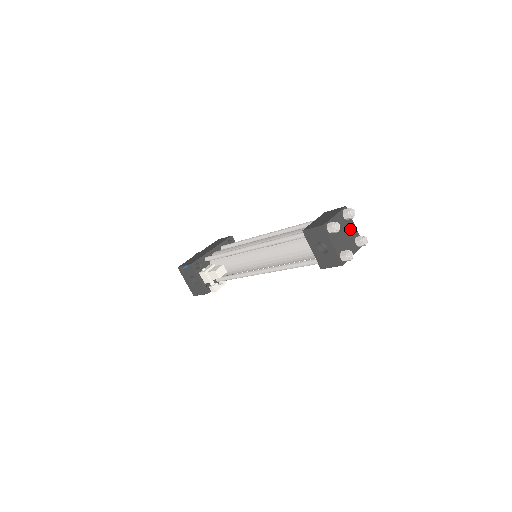
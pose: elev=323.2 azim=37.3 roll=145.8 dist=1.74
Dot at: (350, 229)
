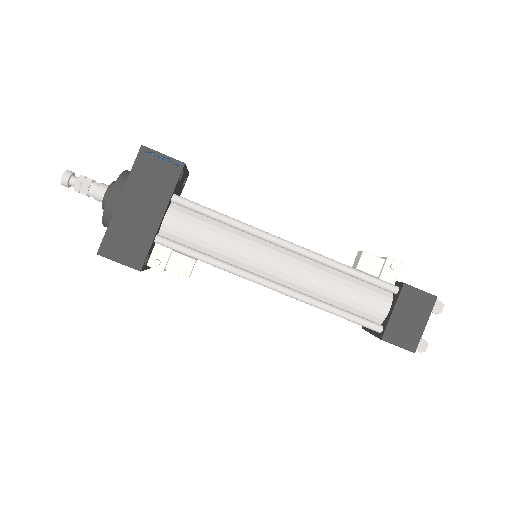
Dot at: occluded
